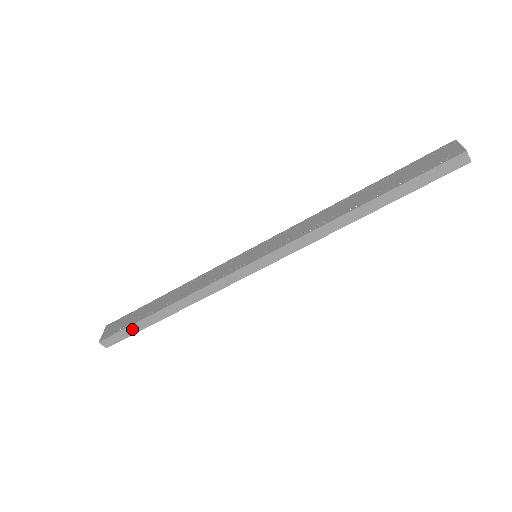
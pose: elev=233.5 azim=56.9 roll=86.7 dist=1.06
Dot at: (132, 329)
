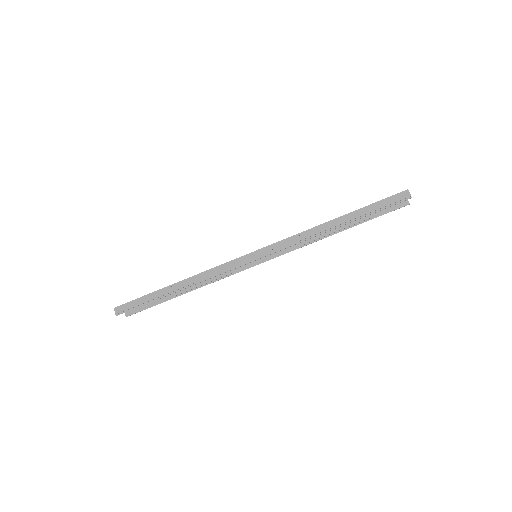
Dot at: (144, 299)
